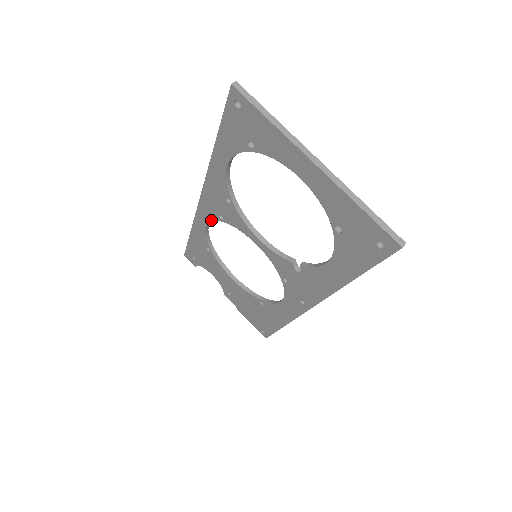
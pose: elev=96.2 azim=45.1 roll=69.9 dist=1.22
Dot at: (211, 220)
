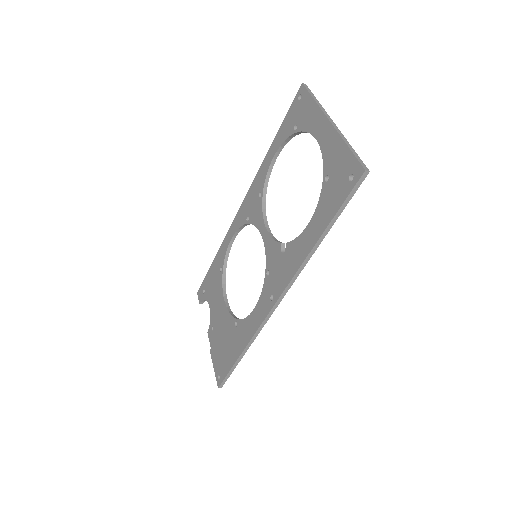
Dot at: (239, 227)
